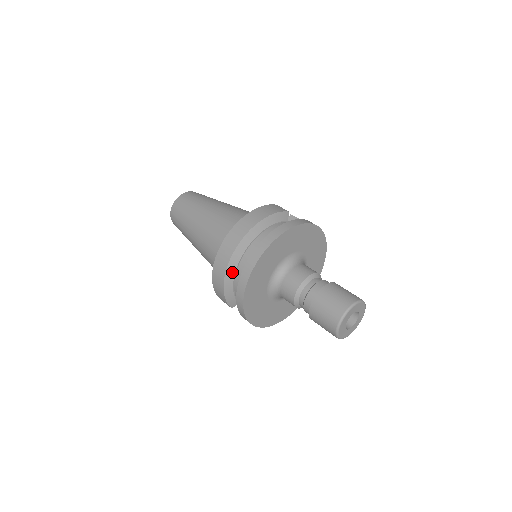
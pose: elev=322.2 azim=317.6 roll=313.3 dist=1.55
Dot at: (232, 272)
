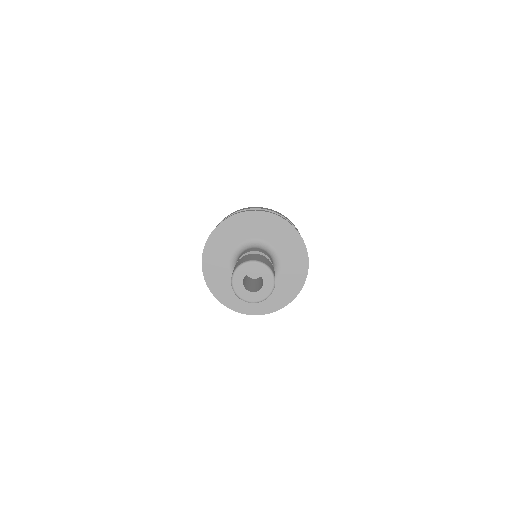
Dot at: occluded
